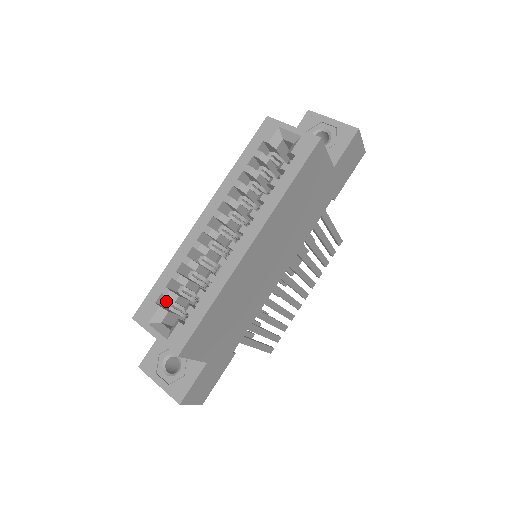
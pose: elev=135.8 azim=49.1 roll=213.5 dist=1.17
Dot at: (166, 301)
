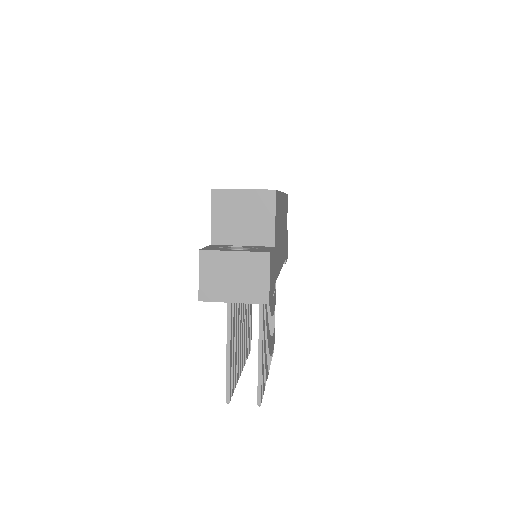
Dot at: occluded
